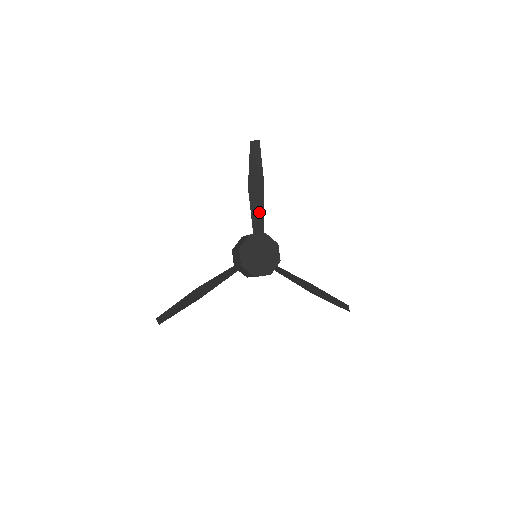
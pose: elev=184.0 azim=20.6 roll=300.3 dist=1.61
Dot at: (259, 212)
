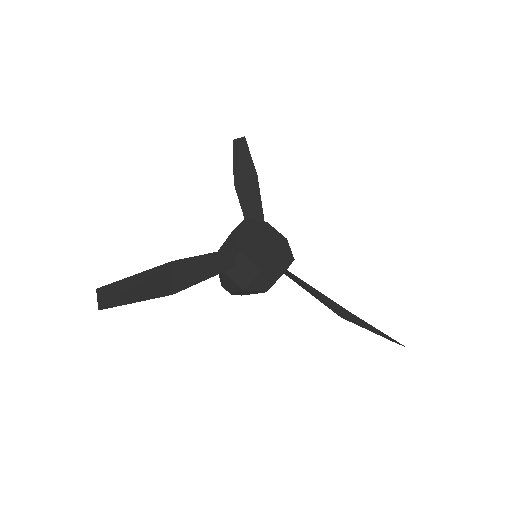
Dot at: (254, 204)
